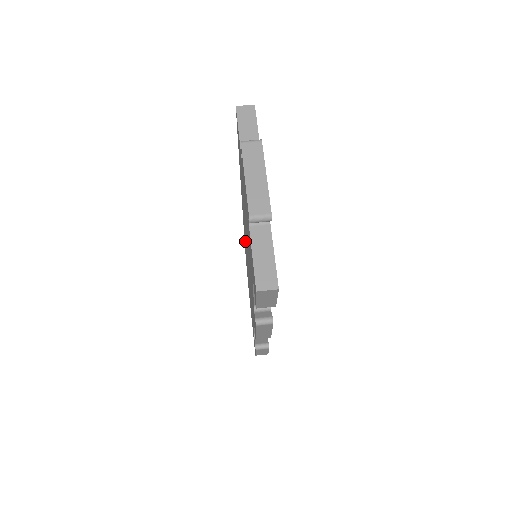
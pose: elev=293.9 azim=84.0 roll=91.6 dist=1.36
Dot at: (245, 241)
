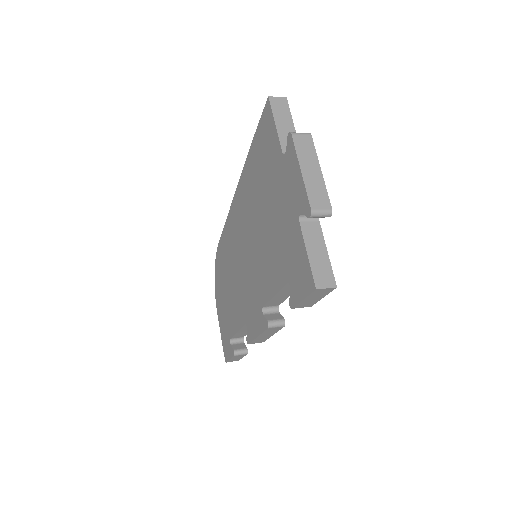
Dot at: (231, 241)
